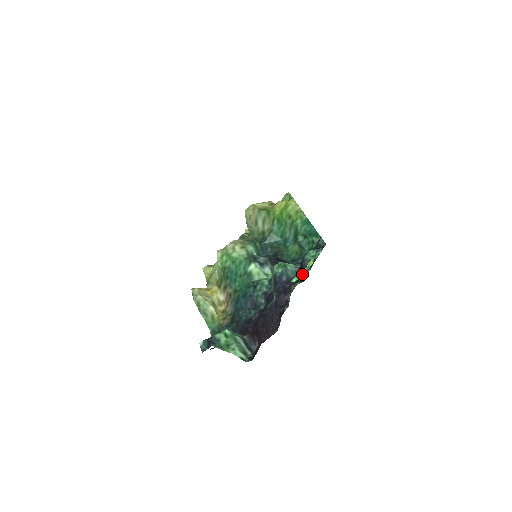
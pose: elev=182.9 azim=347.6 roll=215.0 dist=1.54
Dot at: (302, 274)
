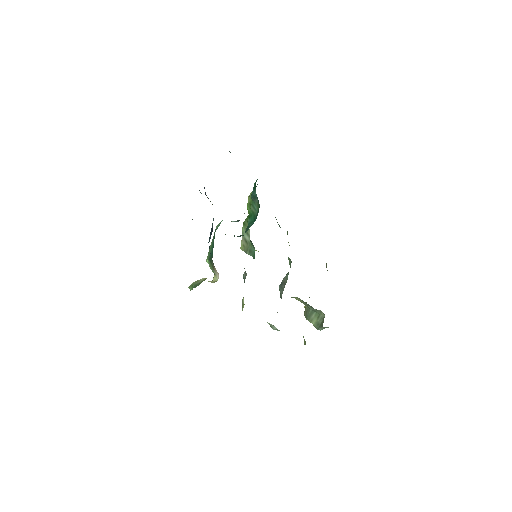
Dot at: occluded
